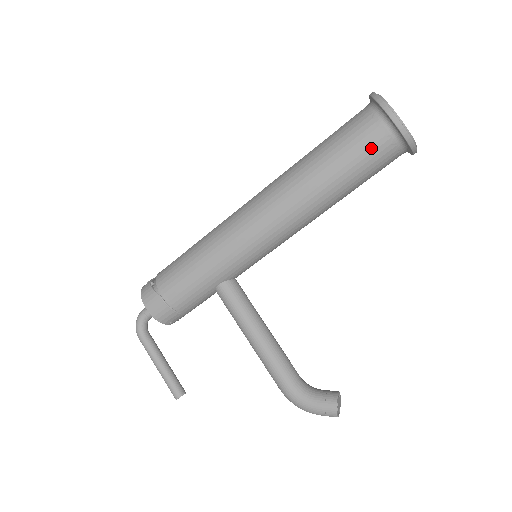
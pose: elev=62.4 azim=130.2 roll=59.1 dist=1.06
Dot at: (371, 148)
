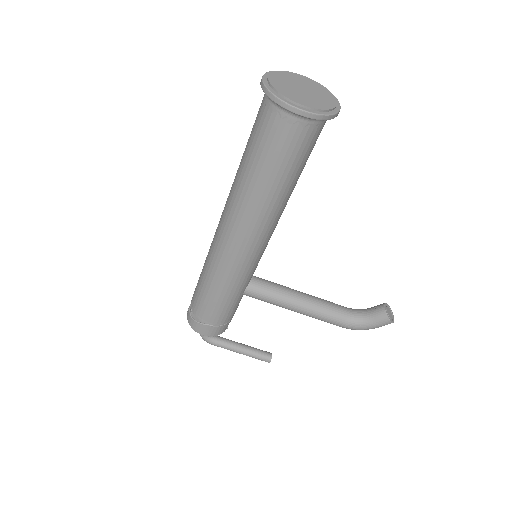
Dot at: (298, 144)
